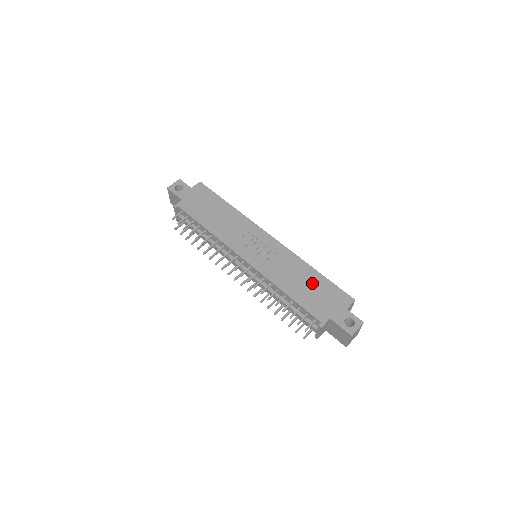
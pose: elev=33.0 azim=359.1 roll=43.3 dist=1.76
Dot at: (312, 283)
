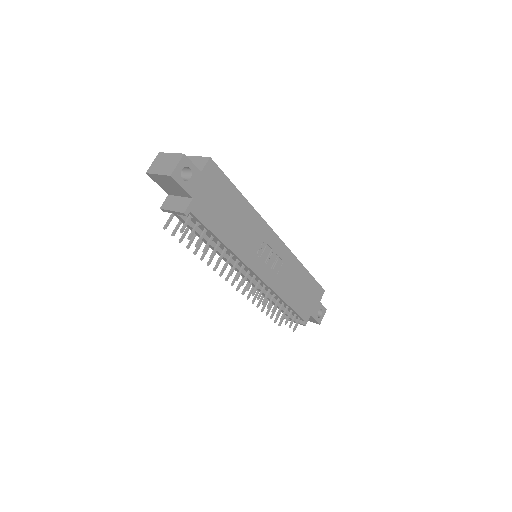
Dot at: (304, 285)
